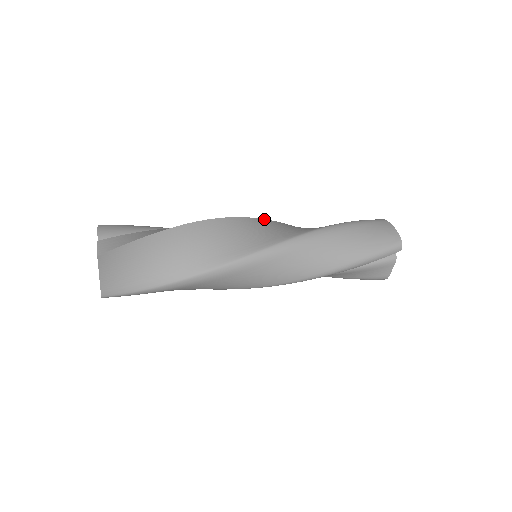
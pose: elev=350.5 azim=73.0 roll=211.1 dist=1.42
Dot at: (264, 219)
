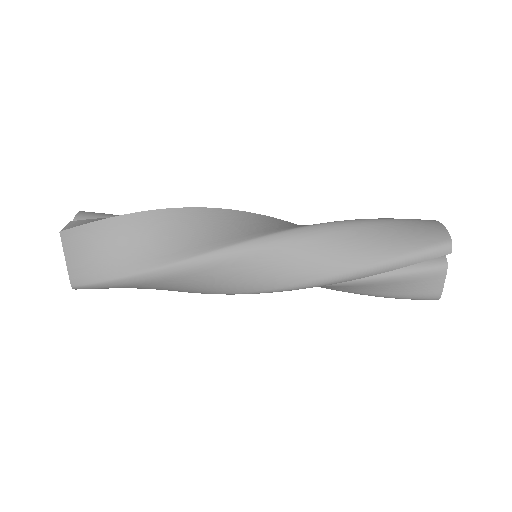
Dot at: (273, 217)
